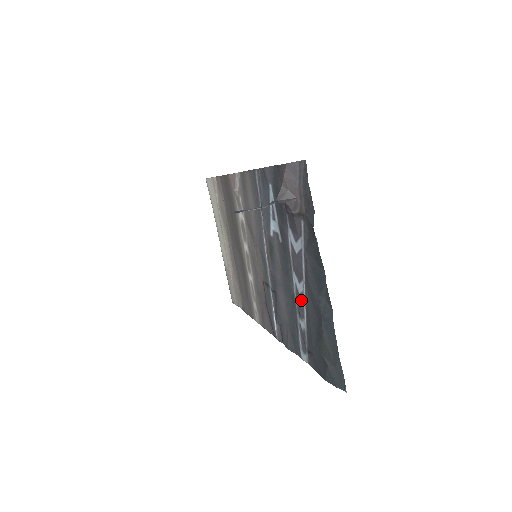
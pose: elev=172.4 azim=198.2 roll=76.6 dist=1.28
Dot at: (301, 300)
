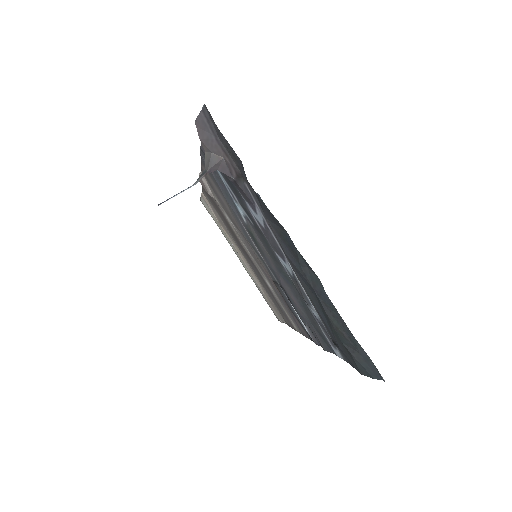
Dot at: (297, 283)
